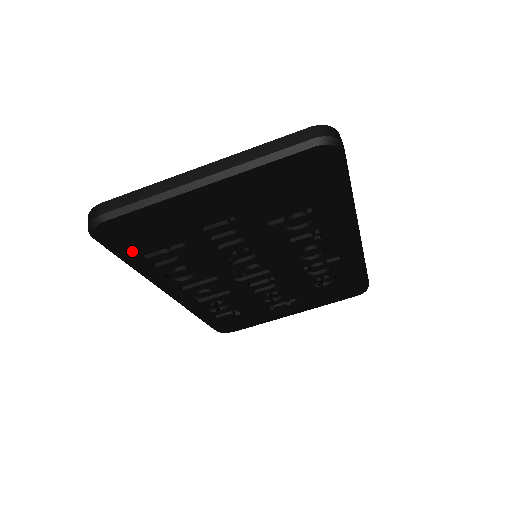
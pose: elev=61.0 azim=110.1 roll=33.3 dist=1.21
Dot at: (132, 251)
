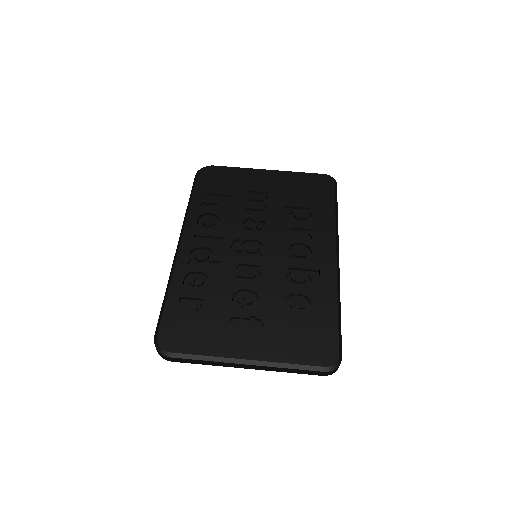
Dot at: (204, 188)
